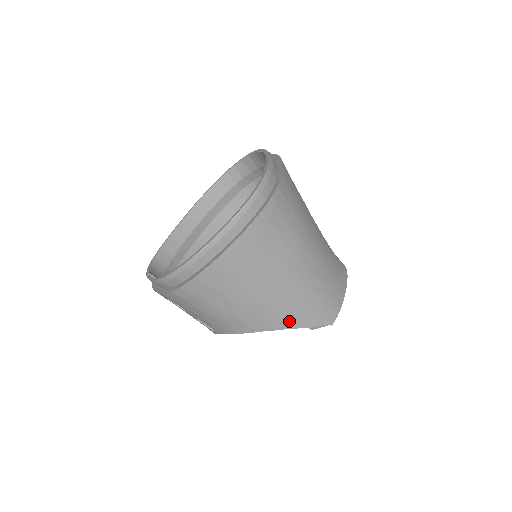
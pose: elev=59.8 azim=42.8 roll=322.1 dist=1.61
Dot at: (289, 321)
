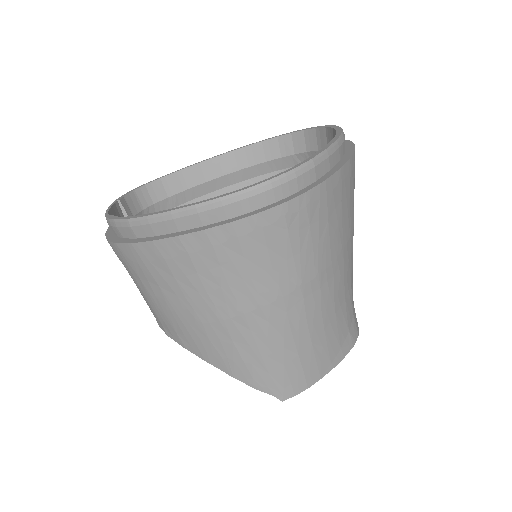
Dot at: (228, 364)
